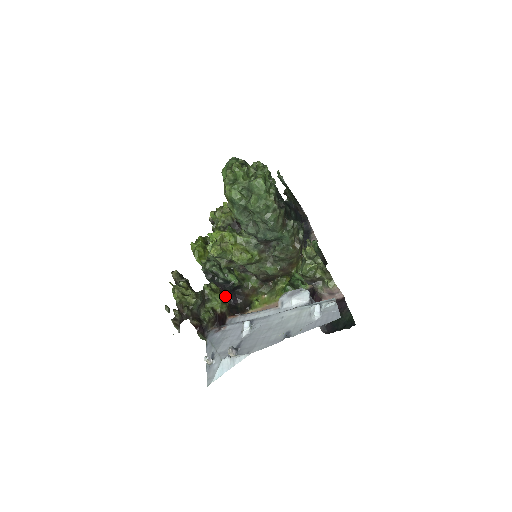
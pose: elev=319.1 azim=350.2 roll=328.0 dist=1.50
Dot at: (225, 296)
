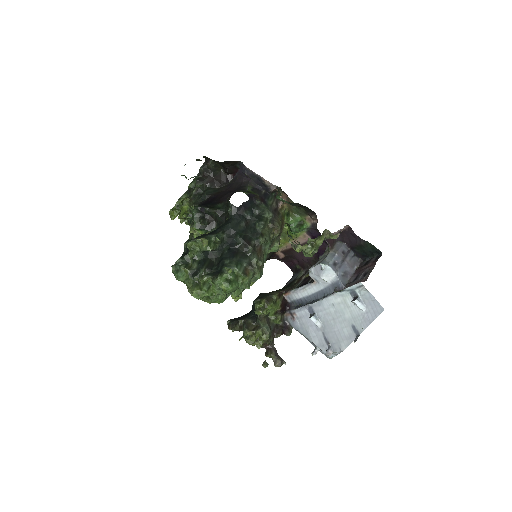
Dot at: occluded
